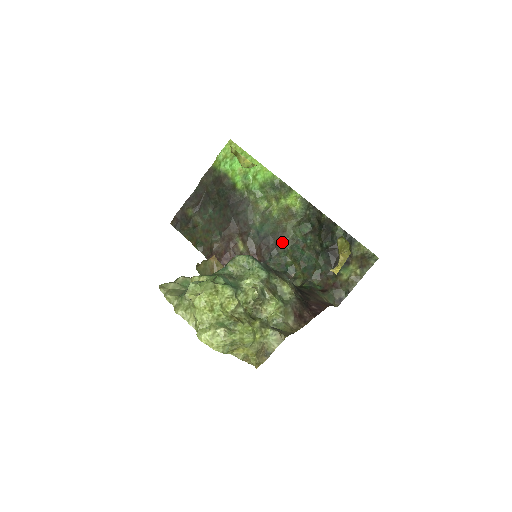
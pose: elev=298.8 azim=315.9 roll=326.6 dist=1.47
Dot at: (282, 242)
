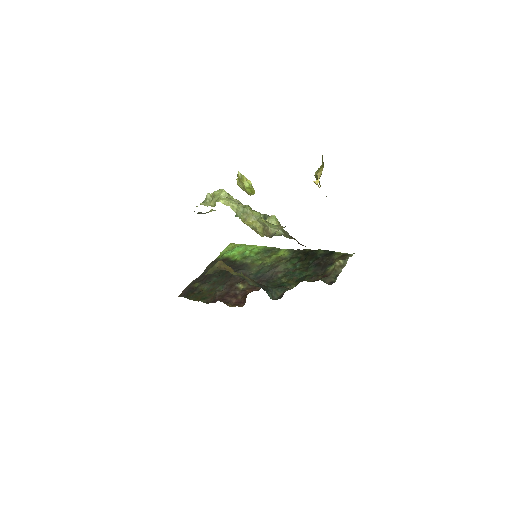
Dot at: (276, 273)
